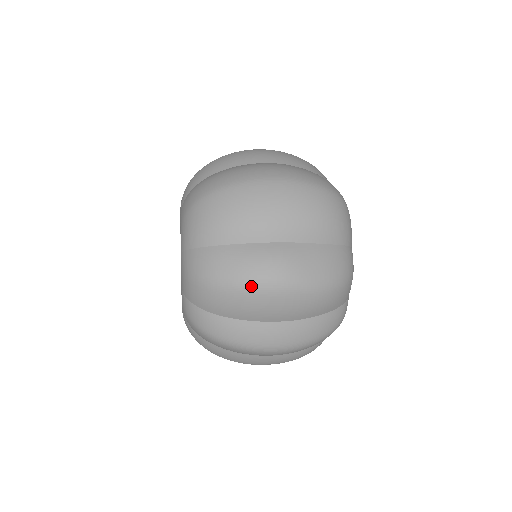
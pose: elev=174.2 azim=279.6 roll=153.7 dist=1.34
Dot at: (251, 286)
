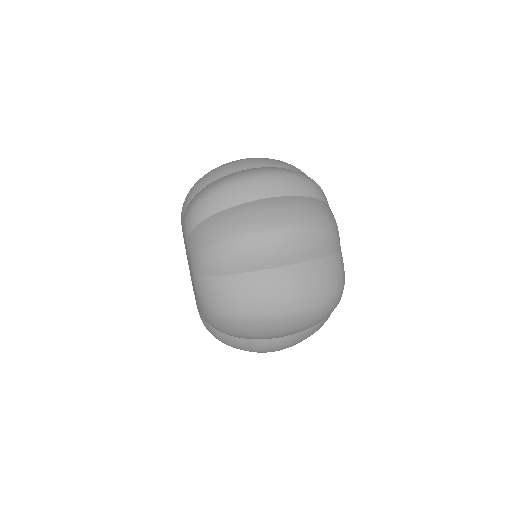
Dot at: (257, 352)
